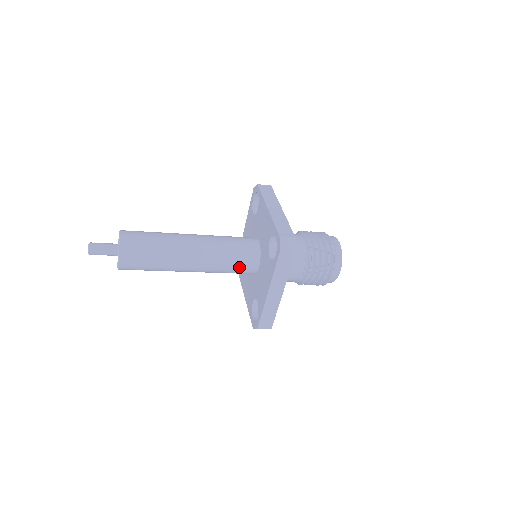
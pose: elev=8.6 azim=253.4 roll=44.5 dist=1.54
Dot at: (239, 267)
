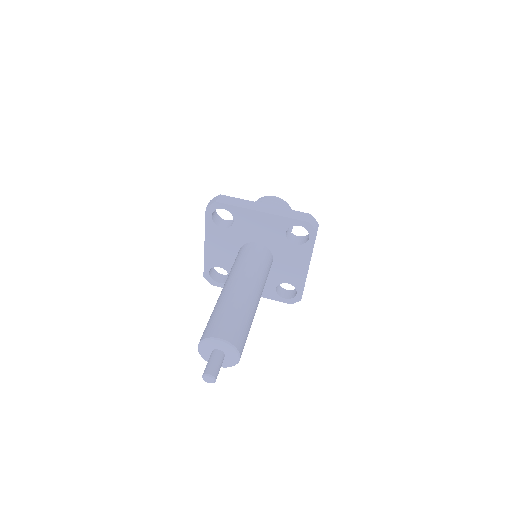
Dot at: (268, 273)
